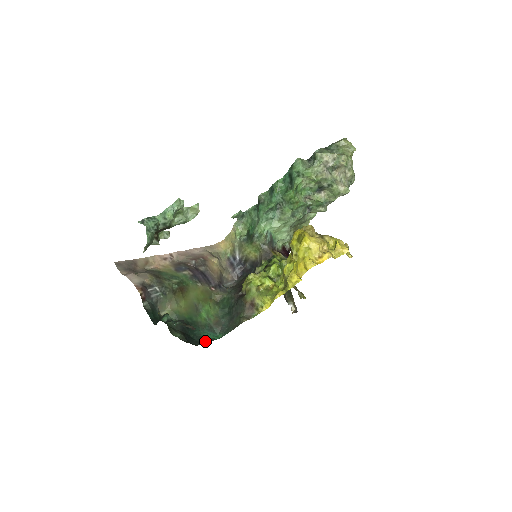
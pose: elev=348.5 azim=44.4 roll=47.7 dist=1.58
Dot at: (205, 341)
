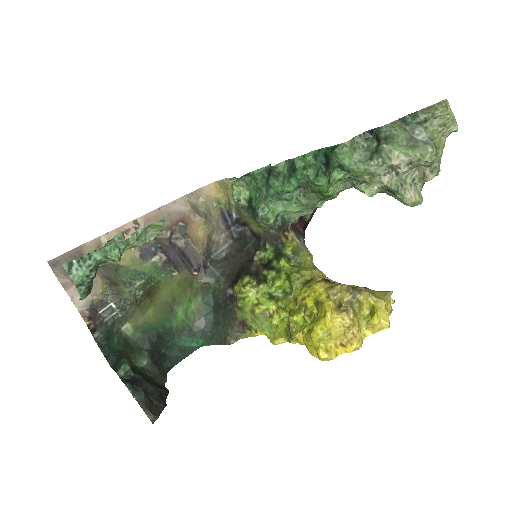
Dot at: (181, 356)
